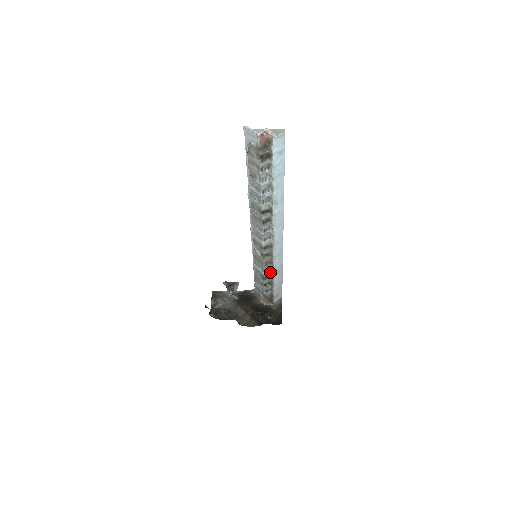
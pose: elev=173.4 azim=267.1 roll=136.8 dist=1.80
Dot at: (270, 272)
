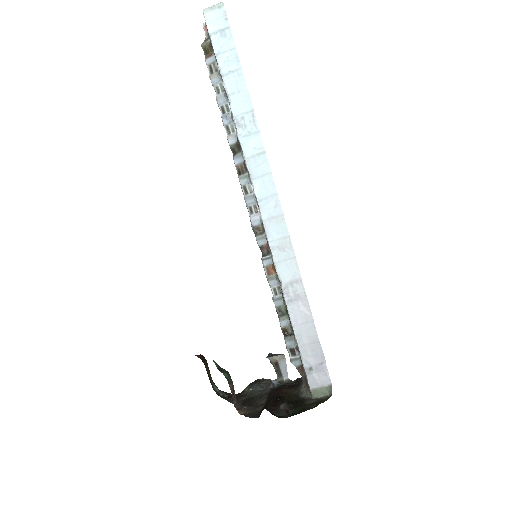
Dot at: (283, 296)
